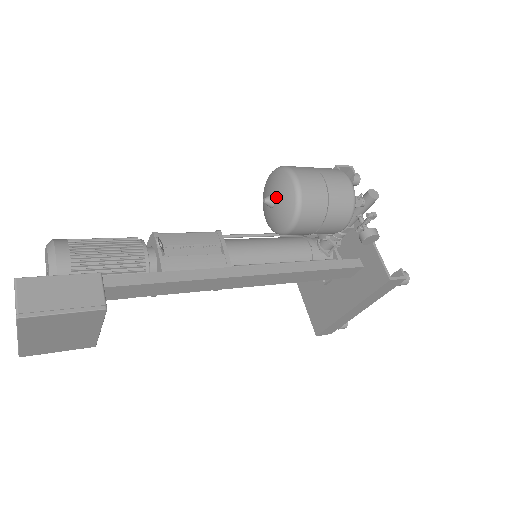
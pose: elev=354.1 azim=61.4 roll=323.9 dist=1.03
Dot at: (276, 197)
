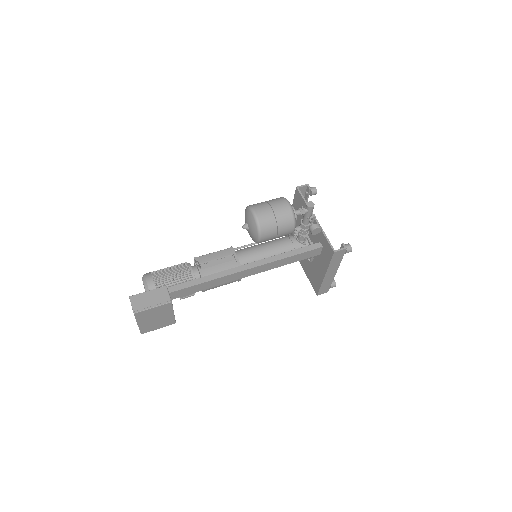
Dot at: (248, 224)
